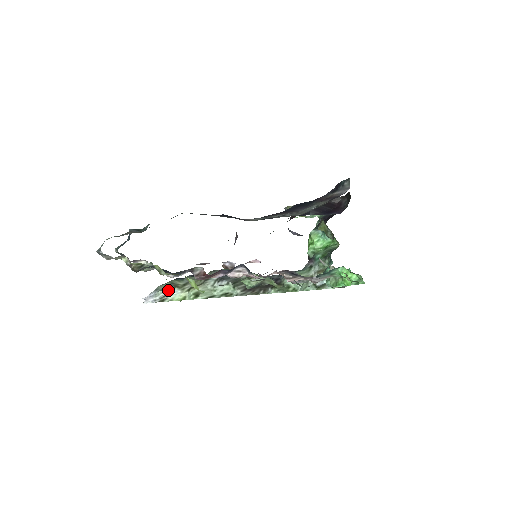
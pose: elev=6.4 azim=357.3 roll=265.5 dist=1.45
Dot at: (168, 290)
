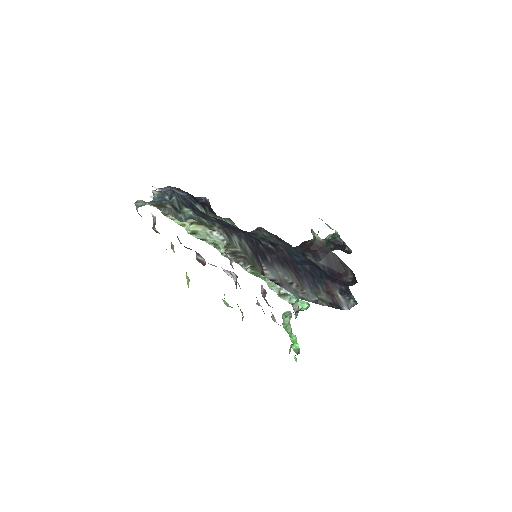
Dot at: occluded
